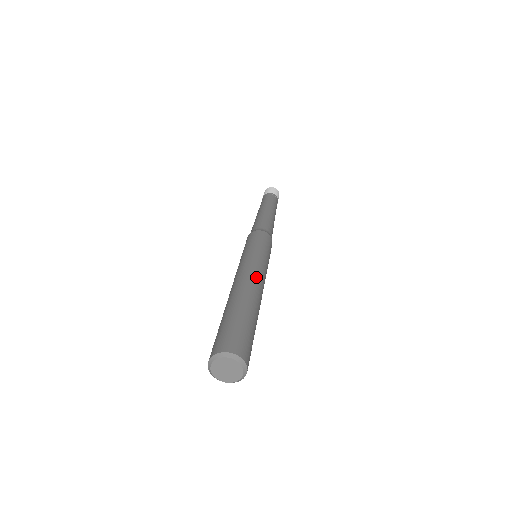
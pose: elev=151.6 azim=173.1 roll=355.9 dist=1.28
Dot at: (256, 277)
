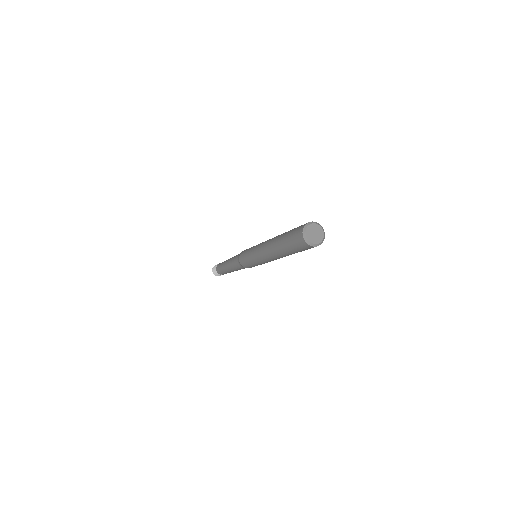
Dot at: occluded
